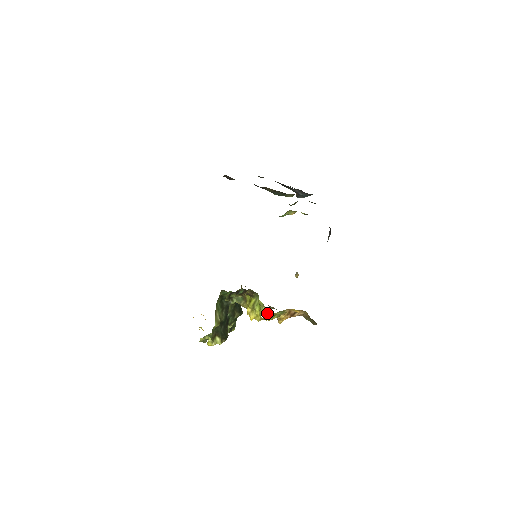
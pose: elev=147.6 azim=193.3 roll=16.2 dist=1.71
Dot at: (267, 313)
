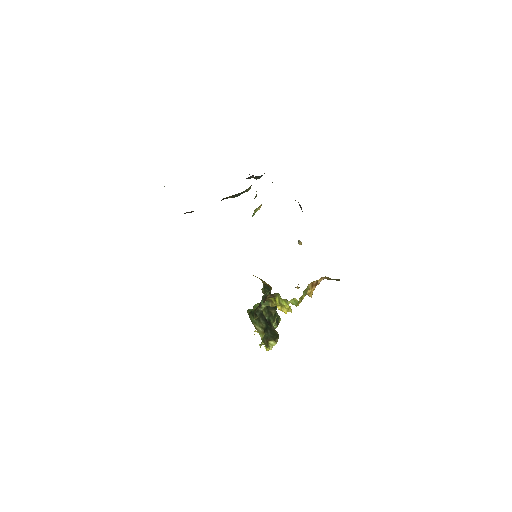
Dot at: (294, 303)
